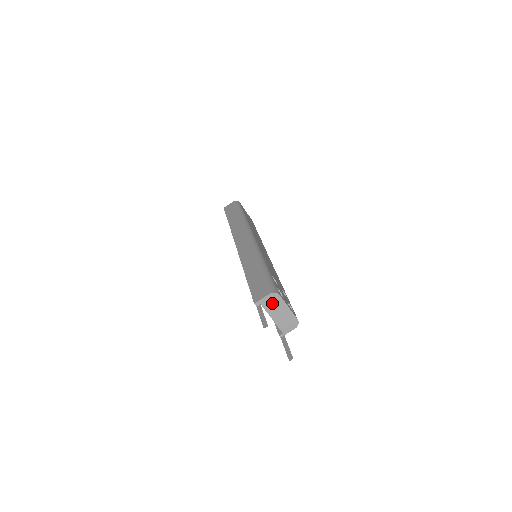
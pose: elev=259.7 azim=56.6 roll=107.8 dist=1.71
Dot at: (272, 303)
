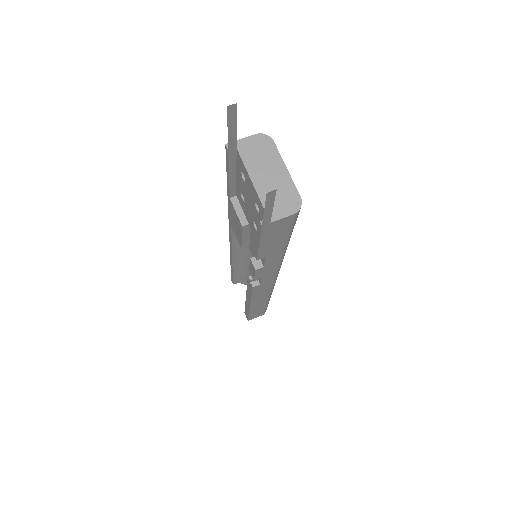
Dot at: (257, 152)
